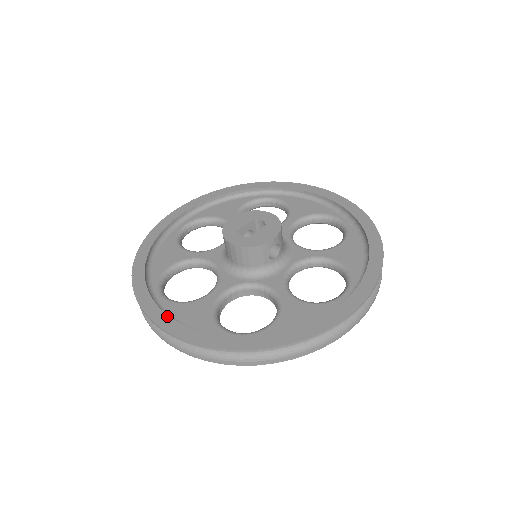
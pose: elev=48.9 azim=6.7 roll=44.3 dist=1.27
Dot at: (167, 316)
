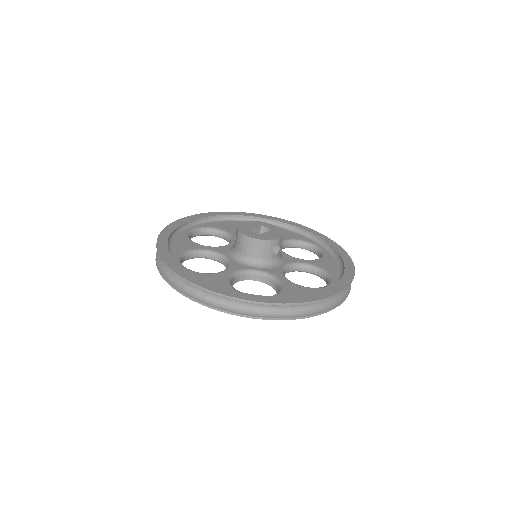
Dot at: (195, 276)
